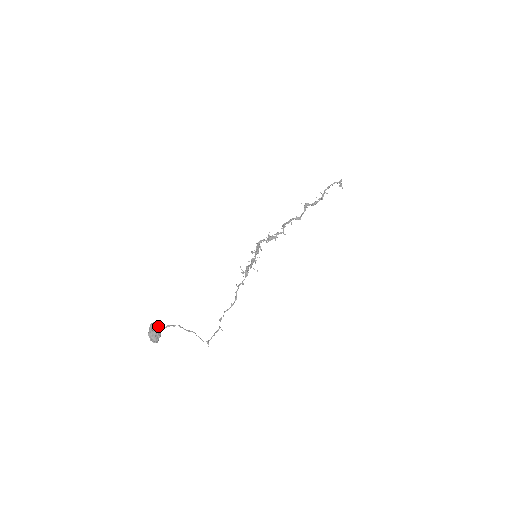
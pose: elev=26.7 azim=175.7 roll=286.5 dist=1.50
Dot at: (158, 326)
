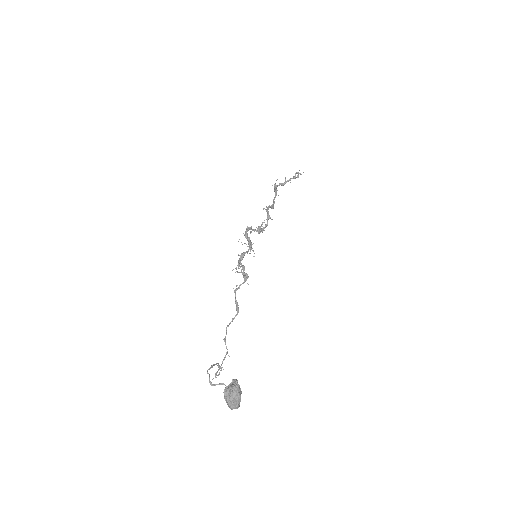
Dot at: (238, 385)
